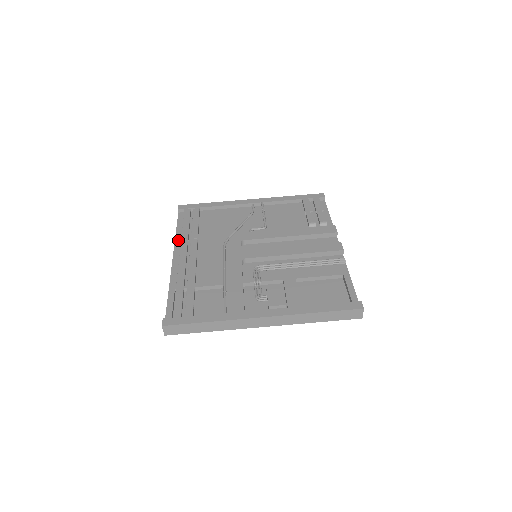
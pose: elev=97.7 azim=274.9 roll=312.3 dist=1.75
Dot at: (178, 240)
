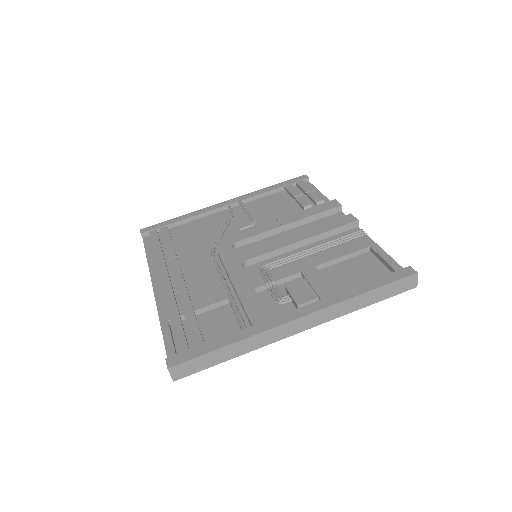
Dot at: (152, 266)
